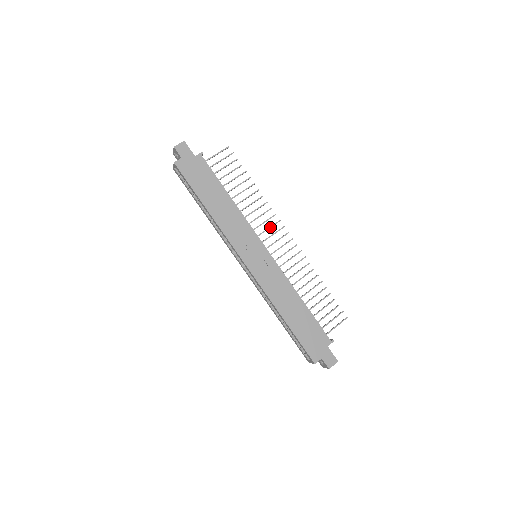
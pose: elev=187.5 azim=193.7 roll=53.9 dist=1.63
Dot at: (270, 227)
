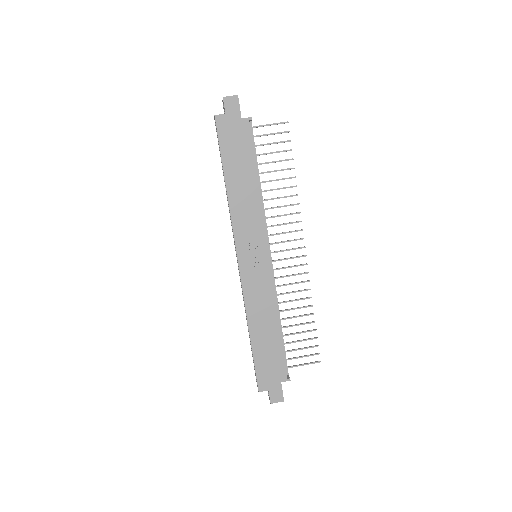
Dot at: (288, 232)
